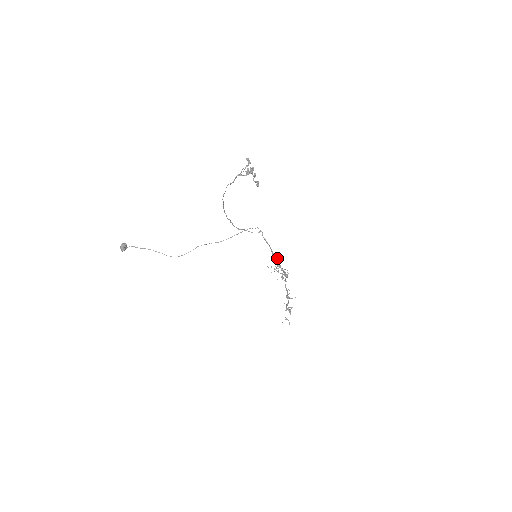
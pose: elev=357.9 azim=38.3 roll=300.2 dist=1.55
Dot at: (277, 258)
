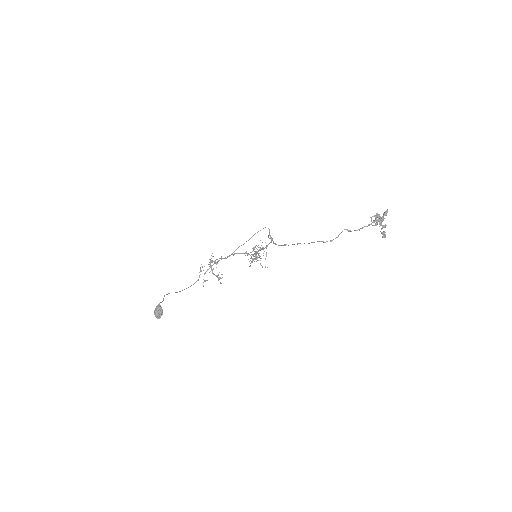
Dot at: occluded
